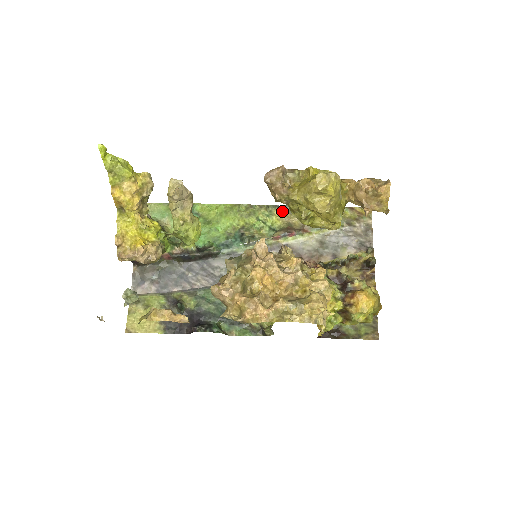
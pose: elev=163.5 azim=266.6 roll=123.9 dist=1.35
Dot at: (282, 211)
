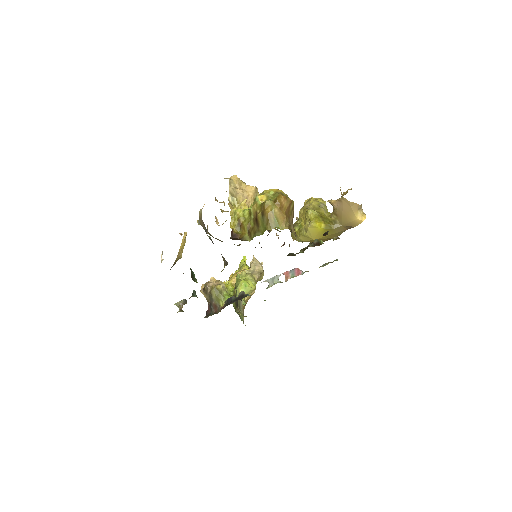
Dot at: occluded
